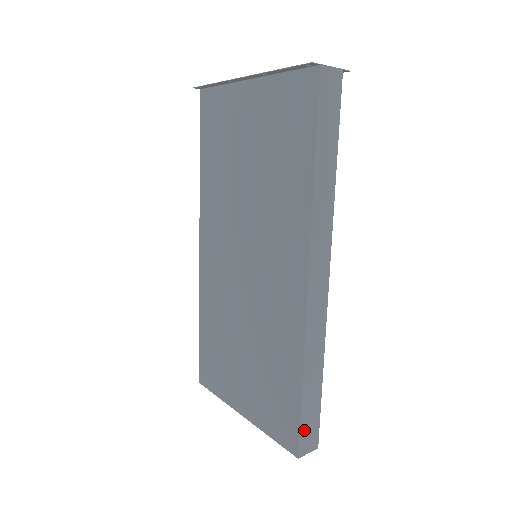
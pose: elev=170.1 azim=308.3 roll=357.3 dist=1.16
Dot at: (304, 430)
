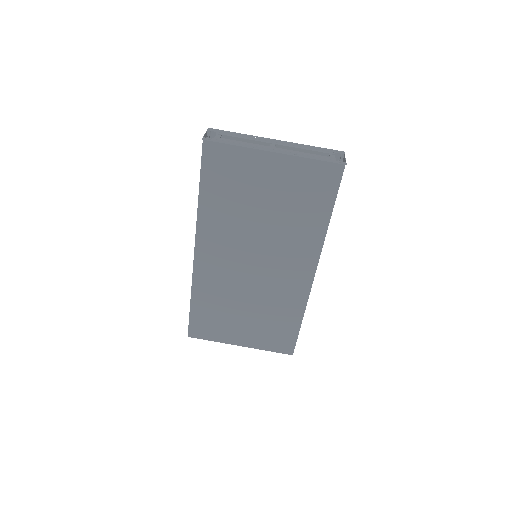
Dot at: occluded
